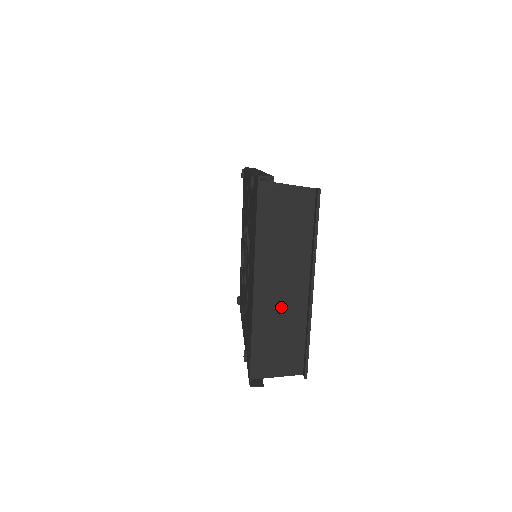
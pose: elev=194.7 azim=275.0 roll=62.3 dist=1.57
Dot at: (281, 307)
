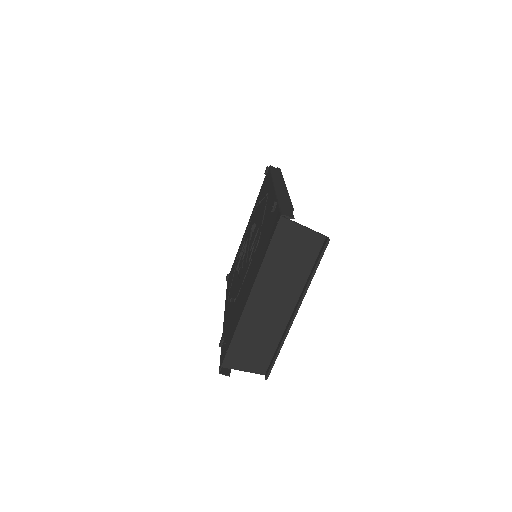
Dot at: (265, 320)
